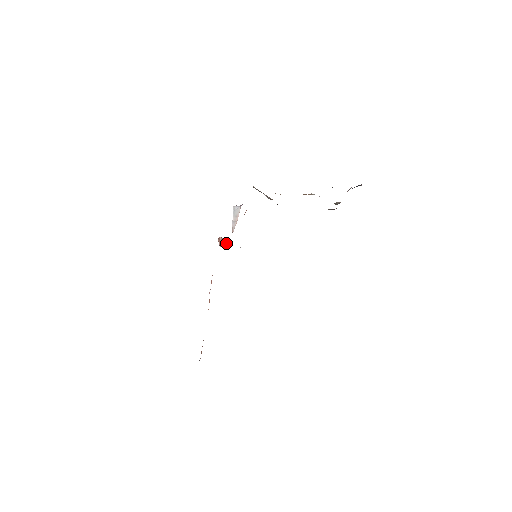
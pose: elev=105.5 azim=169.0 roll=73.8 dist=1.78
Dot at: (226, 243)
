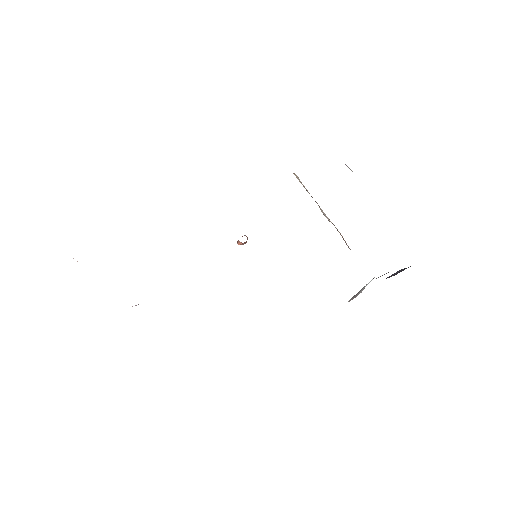
Dot at: occluded
